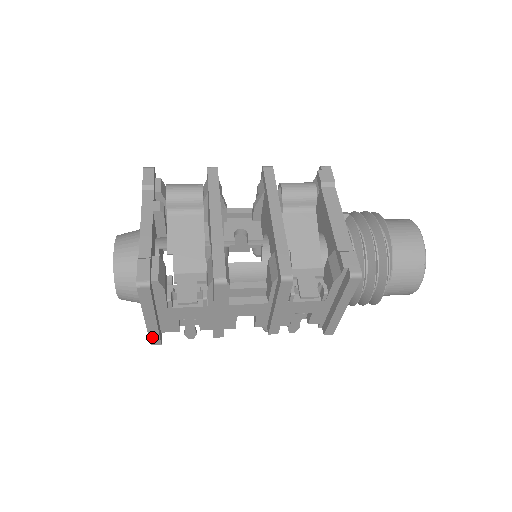
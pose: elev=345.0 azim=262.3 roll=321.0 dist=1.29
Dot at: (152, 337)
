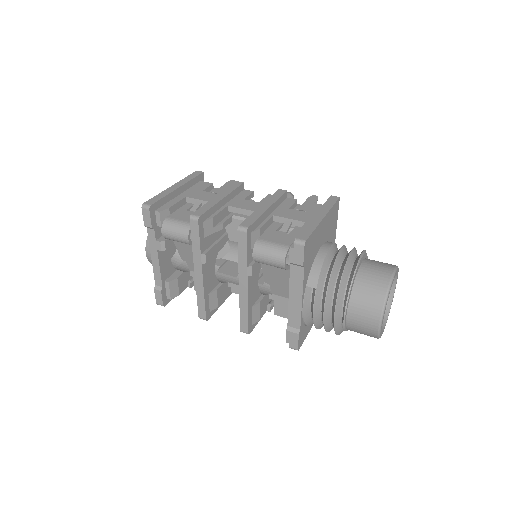
Dot at: occluded
